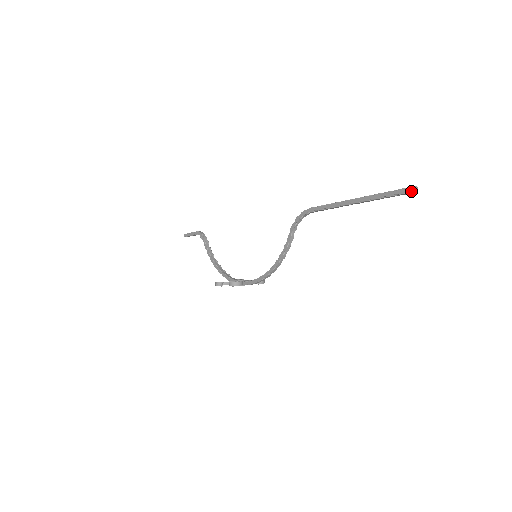
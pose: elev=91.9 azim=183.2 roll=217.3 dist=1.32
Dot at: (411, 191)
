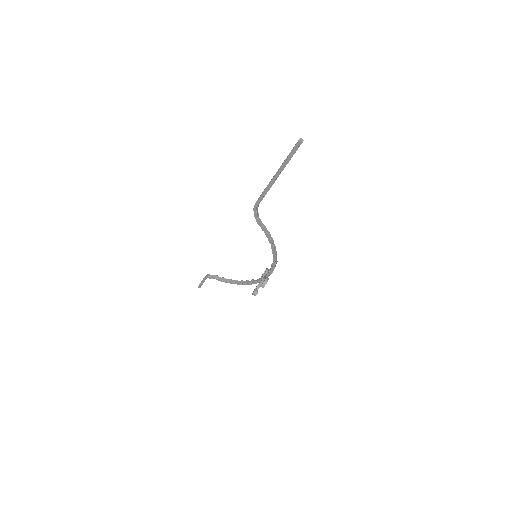
Dot at: (300, 144)
